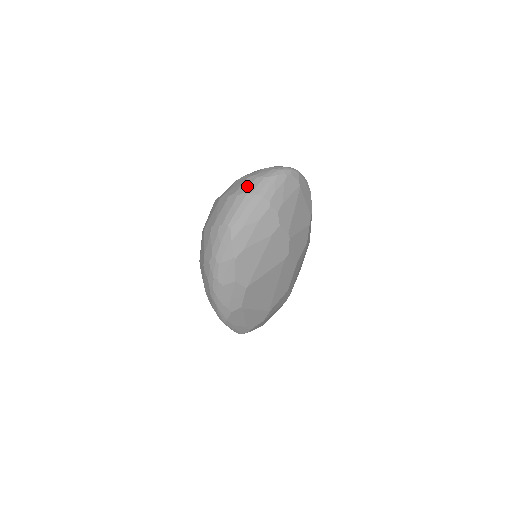
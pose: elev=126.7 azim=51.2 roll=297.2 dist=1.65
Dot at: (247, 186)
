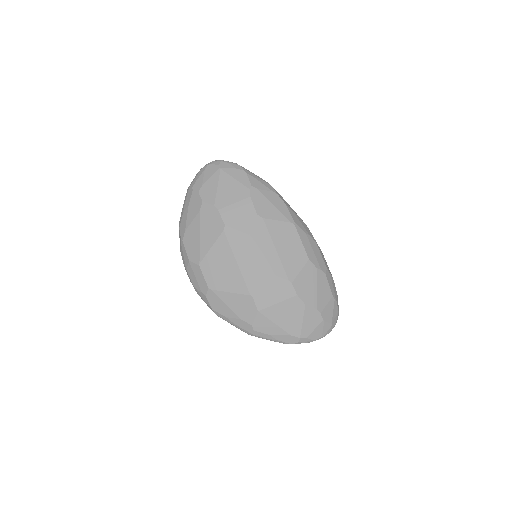
Dot at: occluded
